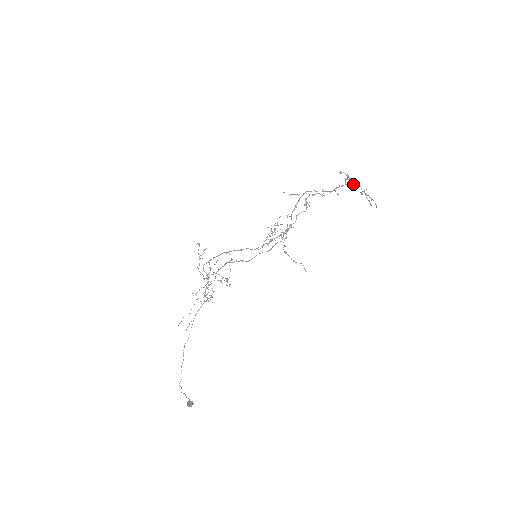
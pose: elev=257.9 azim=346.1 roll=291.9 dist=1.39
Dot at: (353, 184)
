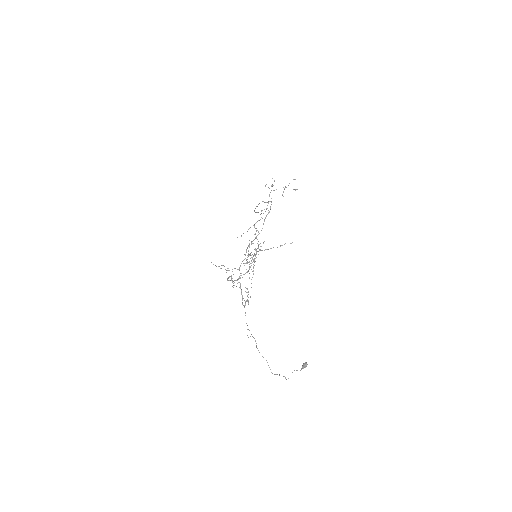
Dot at: (276, 189)
